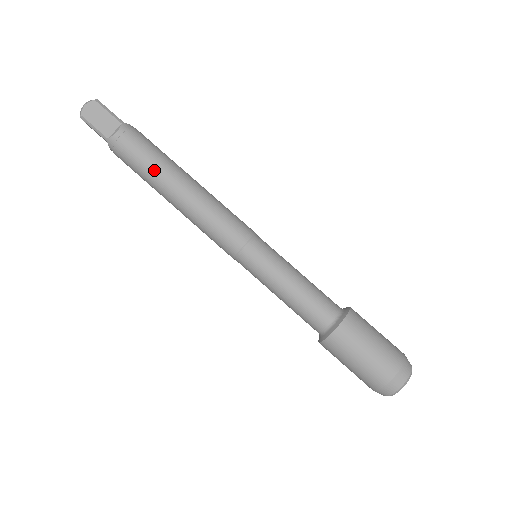
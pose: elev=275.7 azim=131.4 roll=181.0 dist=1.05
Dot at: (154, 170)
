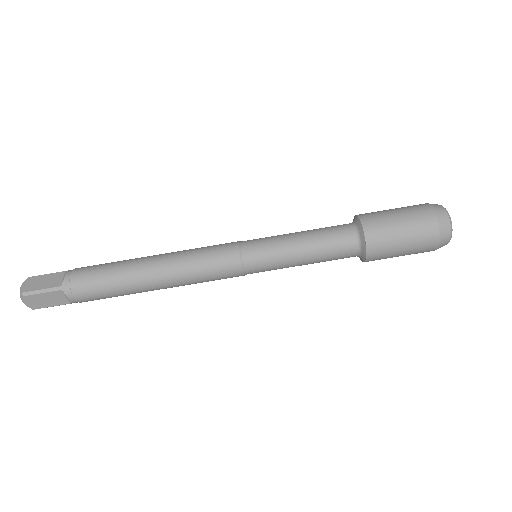
Dot at: (120, 268)
